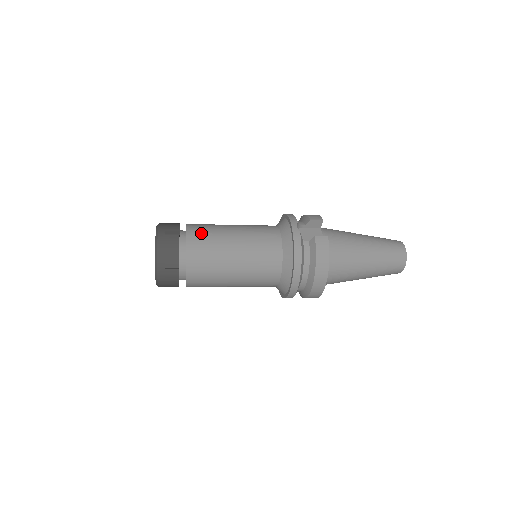
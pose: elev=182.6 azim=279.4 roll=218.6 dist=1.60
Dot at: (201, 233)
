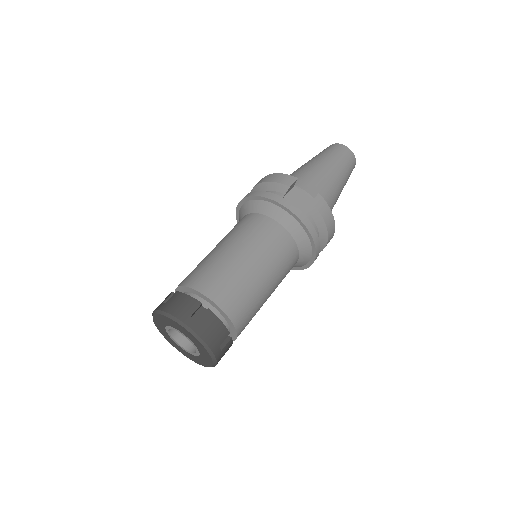
Dot at: (221, 286)
